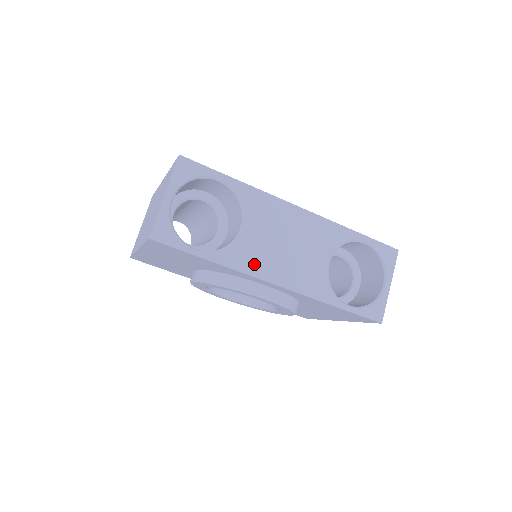
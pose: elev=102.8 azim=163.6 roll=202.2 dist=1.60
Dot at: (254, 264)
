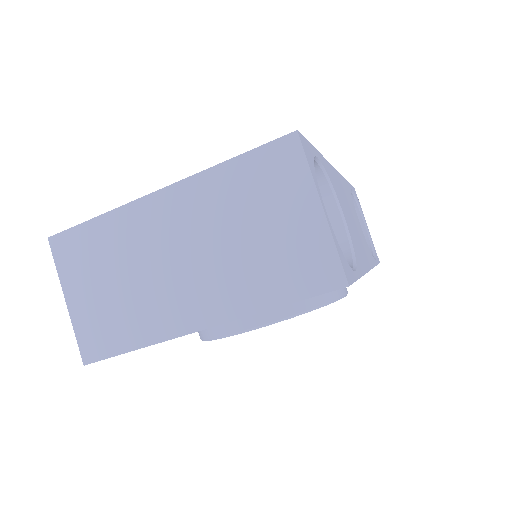
Dot at: (361, 257)
